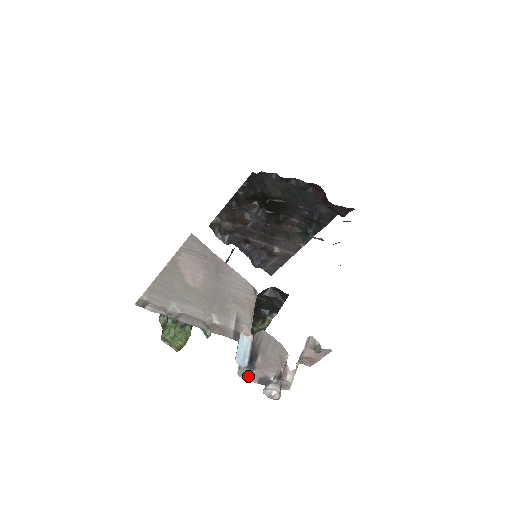
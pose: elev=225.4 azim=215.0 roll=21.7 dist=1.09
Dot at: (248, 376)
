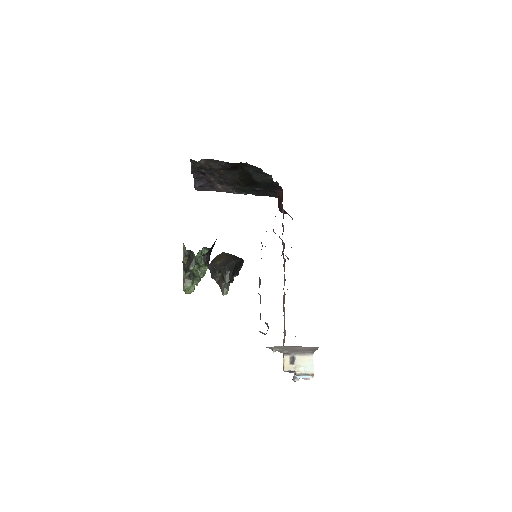
Dot at: occluded
